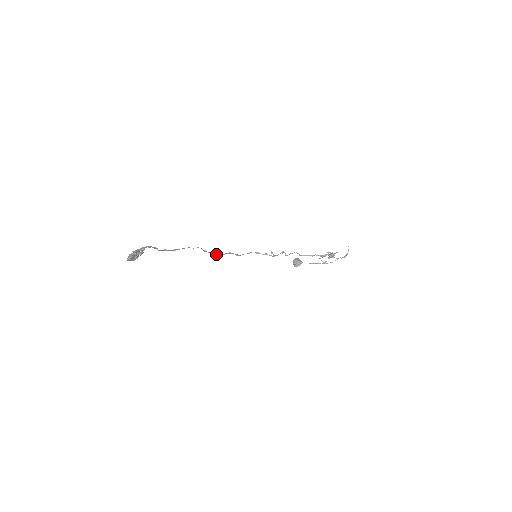
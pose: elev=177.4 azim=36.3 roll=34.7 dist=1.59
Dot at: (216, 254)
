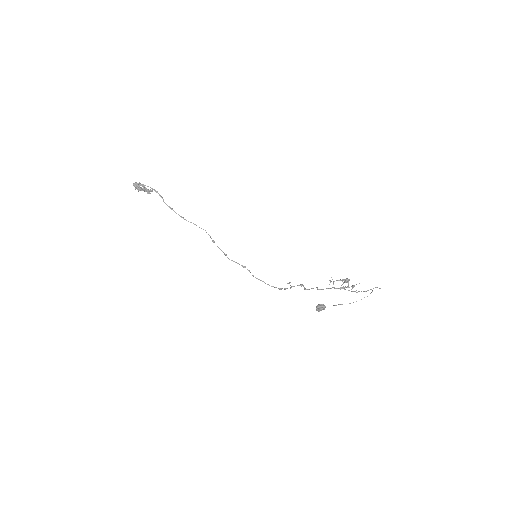
Dot at: (226, 254)
